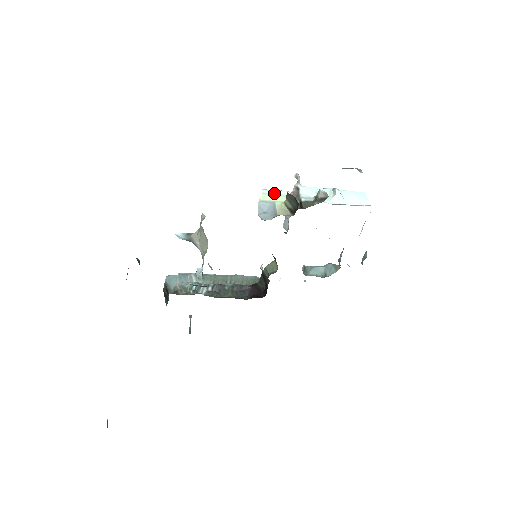
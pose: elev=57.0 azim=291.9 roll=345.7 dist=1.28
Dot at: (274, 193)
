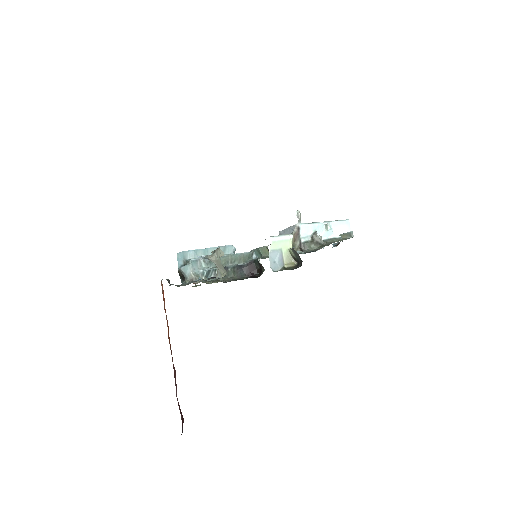
Dot at: (281, 239)
